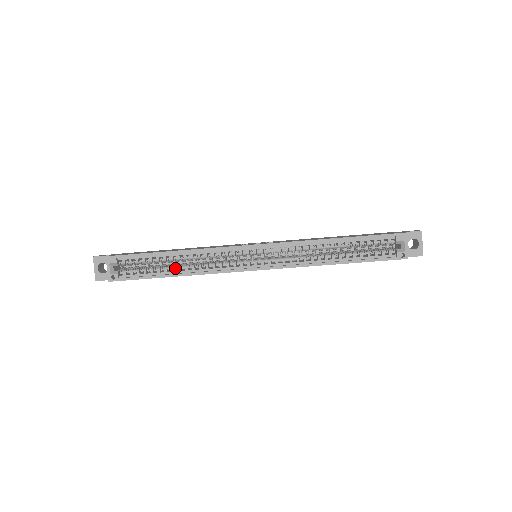
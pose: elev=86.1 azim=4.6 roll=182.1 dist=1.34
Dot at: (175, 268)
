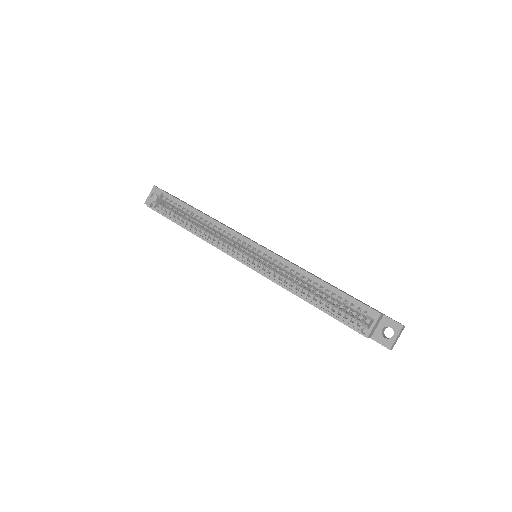
Dot at: (192, 225)
